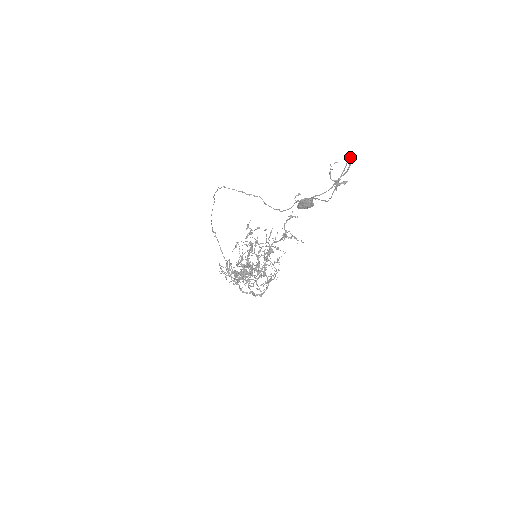
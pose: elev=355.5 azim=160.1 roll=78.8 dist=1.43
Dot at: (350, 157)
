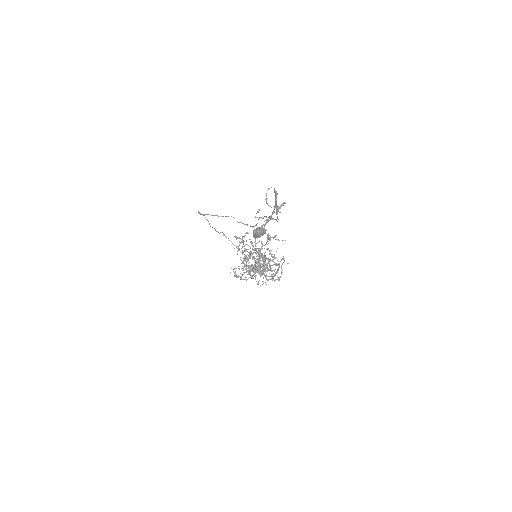
Dot at: (274, 189)
